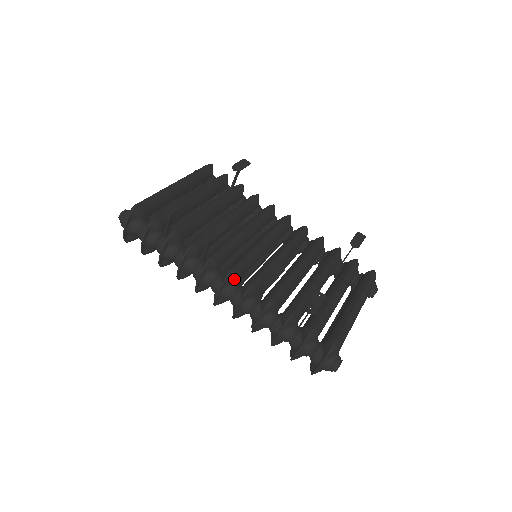
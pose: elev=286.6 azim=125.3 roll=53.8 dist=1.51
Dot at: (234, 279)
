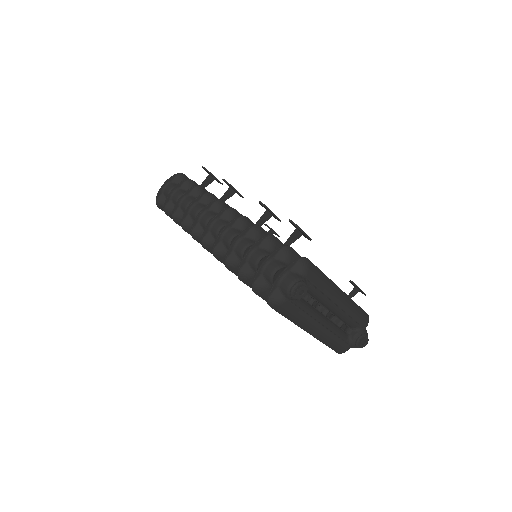
Dot at: (232, 216)
